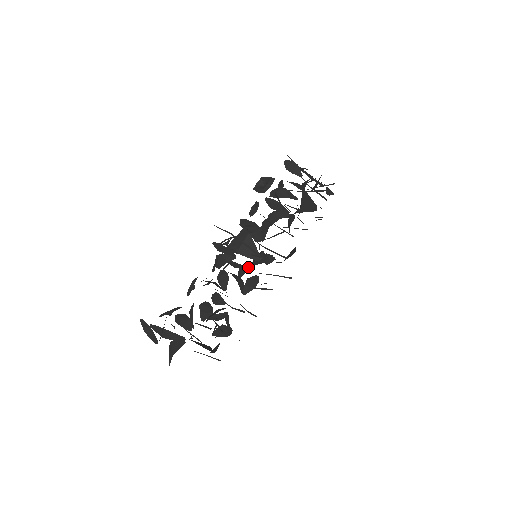
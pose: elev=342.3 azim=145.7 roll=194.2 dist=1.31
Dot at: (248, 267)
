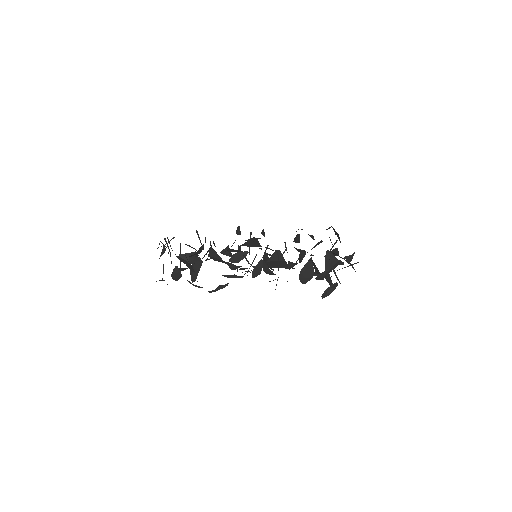
Dot at: occluded
